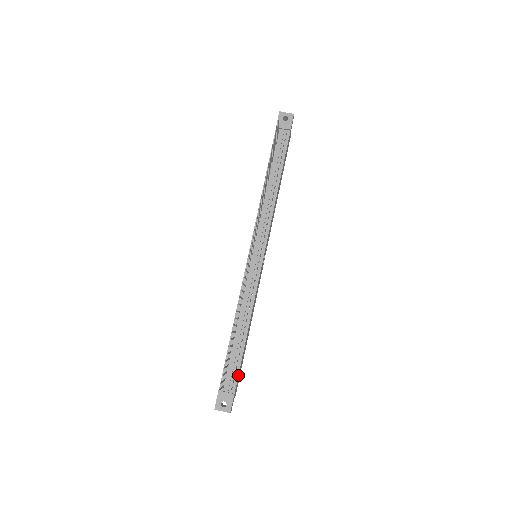
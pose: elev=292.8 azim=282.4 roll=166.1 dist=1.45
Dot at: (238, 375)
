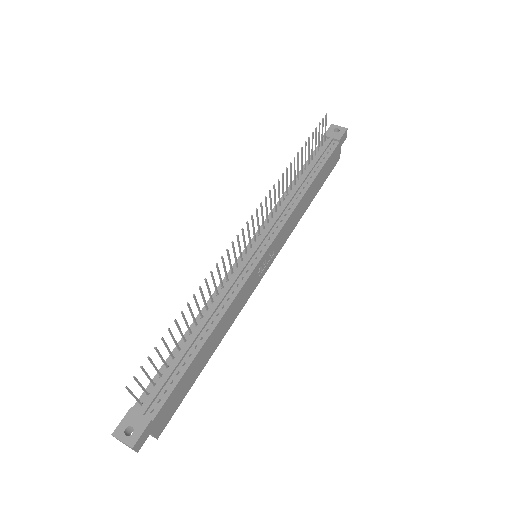
Dot at: (170, 394)
